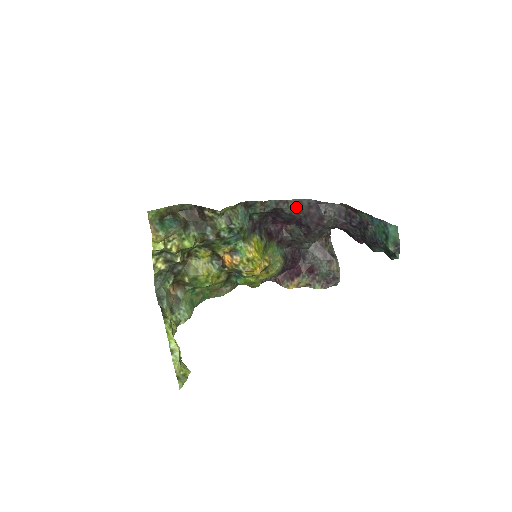
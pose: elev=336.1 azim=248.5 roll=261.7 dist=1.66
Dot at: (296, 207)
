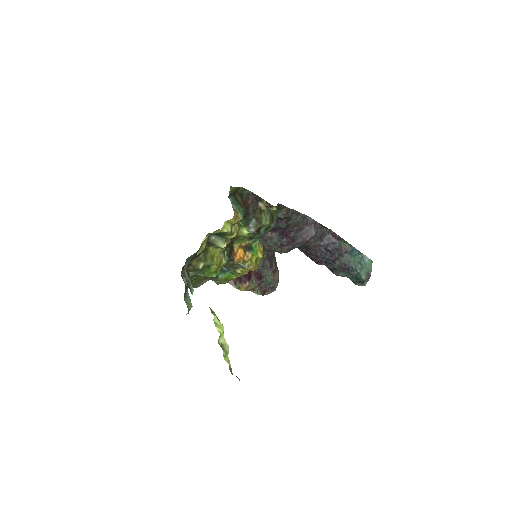
Dot at: (299, 221)
